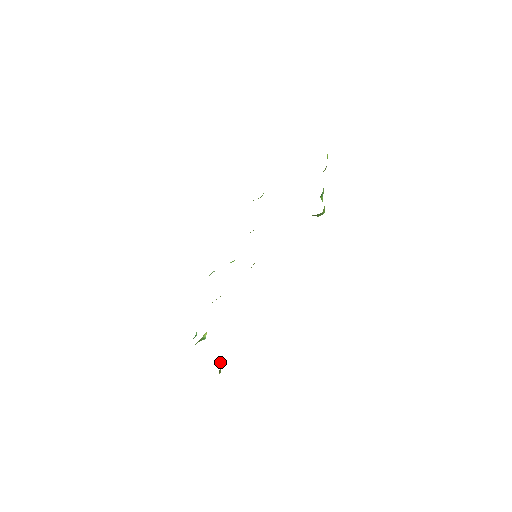
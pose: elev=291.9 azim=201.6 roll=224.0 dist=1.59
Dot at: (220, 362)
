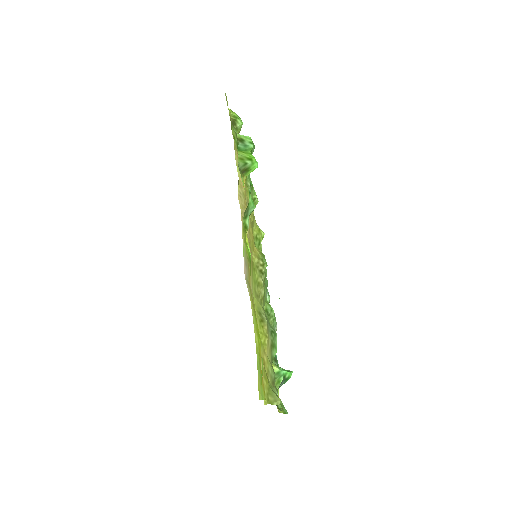
Dot at: (270, 390)
